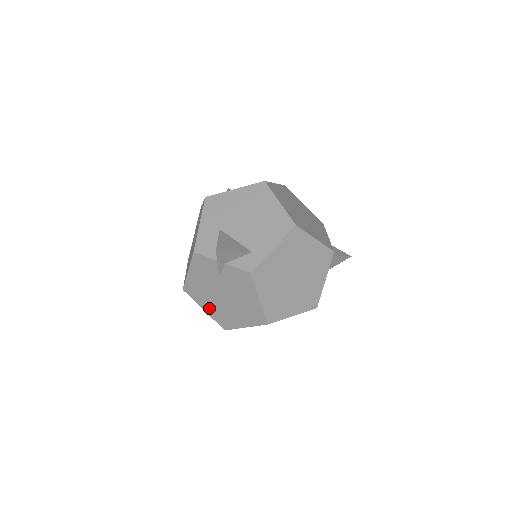
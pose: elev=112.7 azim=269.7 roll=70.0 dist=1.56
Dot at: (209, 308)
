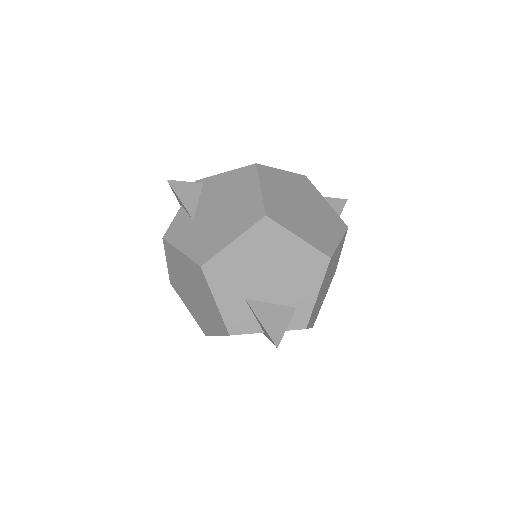
Dot at: occluded
